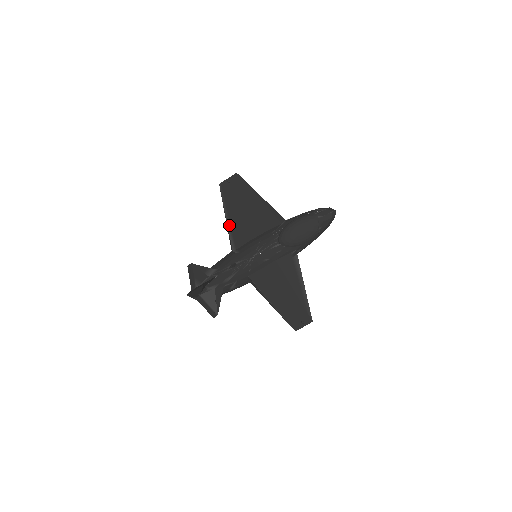
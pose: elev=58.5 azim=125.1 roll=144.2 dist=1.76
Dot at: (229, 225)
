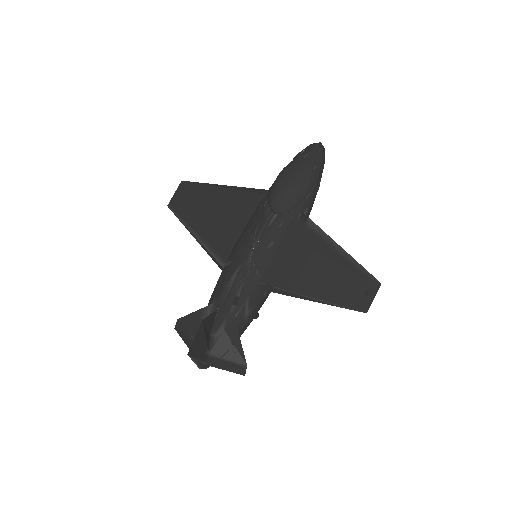
Dot at: (202, 241)
